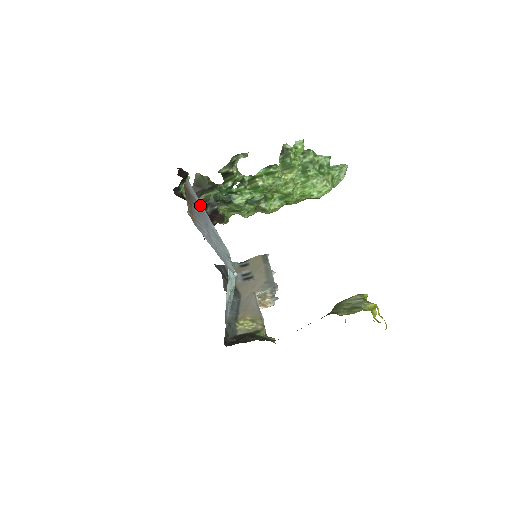
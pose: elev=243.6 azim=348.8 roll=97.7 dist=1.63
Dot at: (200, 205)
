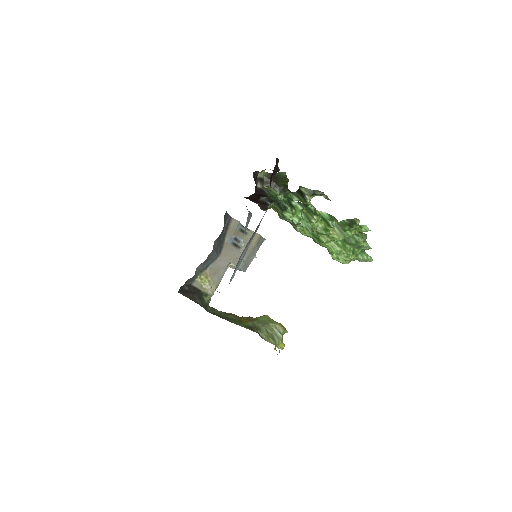
Dot at: (259, 224)
